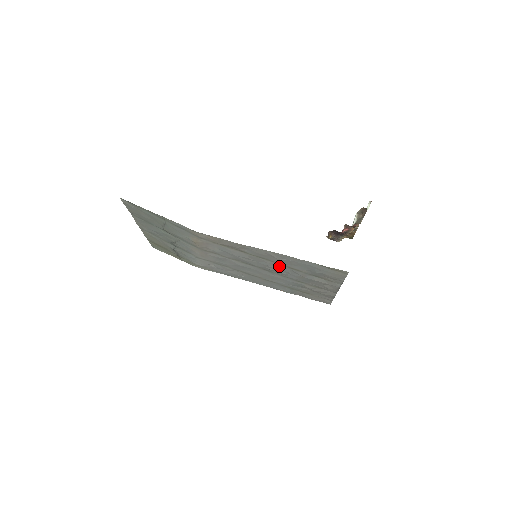
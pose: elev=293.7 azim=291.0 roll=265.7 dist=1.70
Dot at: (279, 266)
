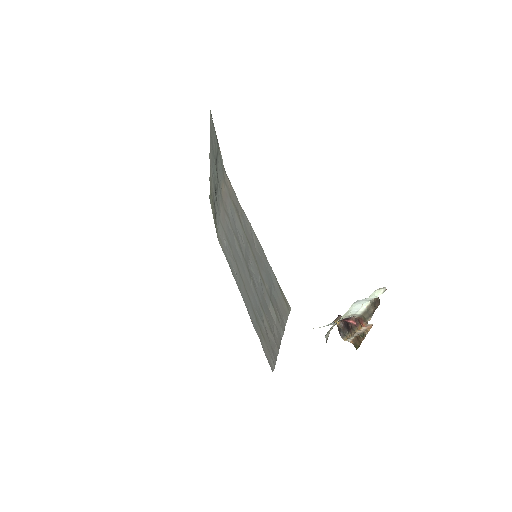
Dot at: (255, 266)
